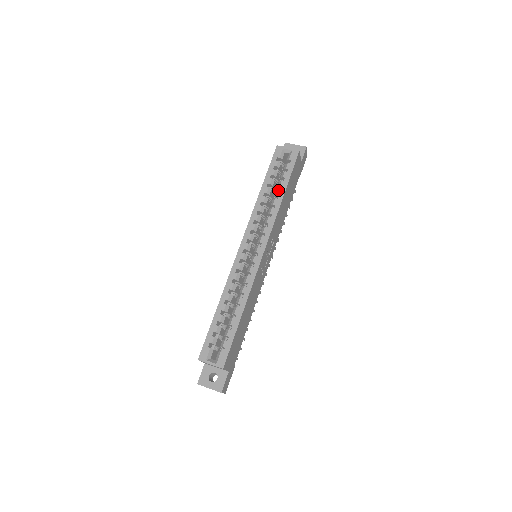
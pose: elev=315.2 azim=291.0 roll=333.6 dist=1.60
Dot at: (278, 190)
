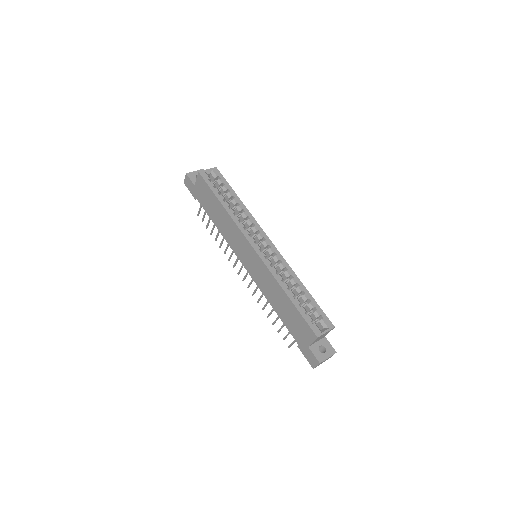
Dot at: (234, 199)
